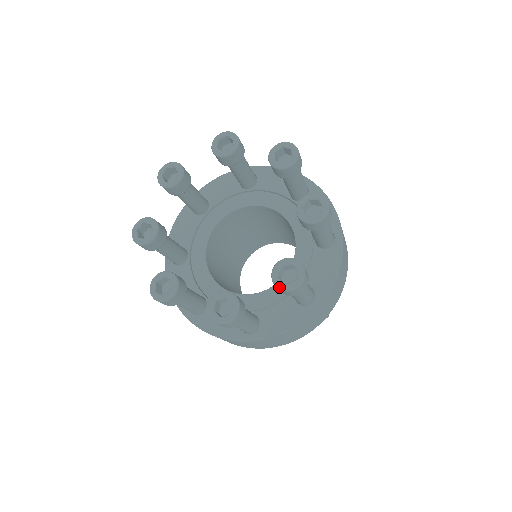
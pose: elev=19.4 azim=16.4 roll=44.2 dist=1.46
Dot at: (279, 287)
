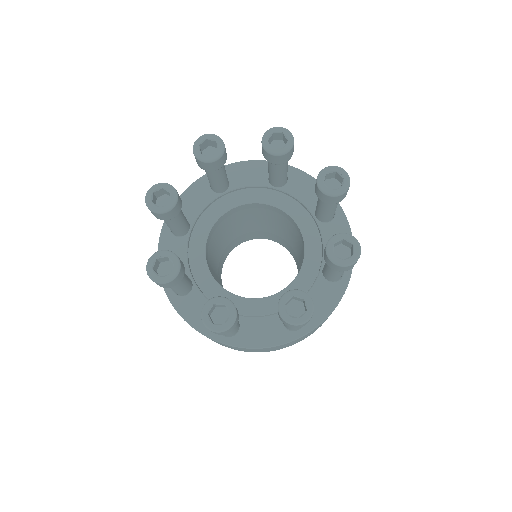
Dot at: (283, 317)
